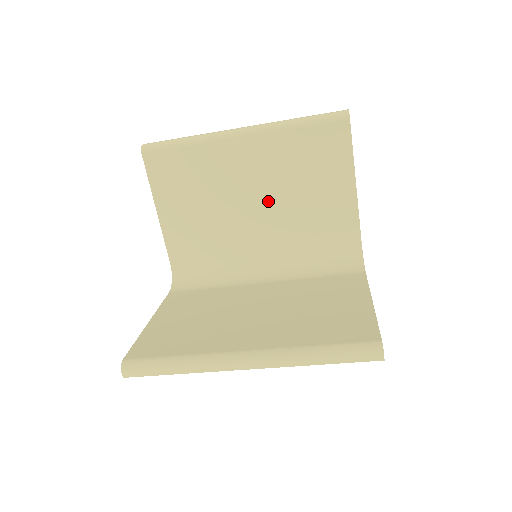
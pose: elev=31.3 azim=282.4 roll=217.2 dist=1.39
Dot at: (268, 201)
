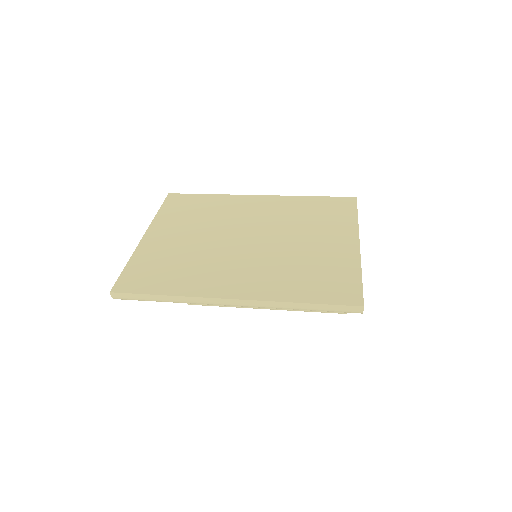
Dot at: occluded
